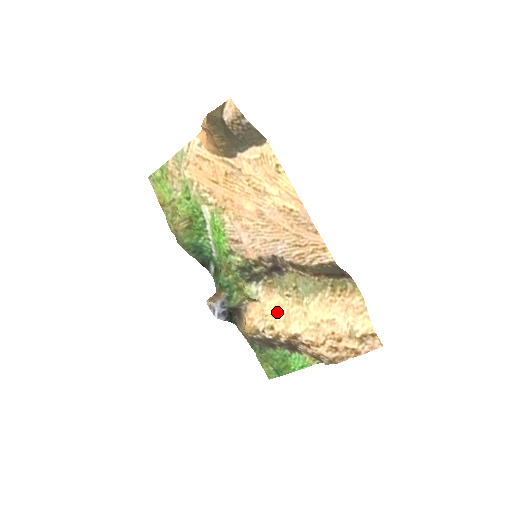
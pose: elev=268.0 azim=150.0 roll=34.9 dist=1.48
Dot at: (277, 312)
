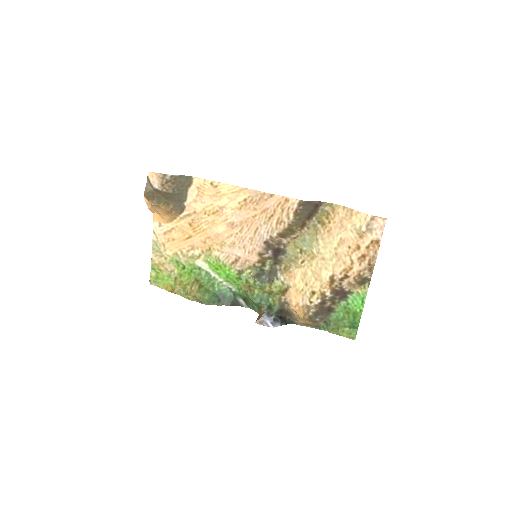
Dot at: (306, 280)
